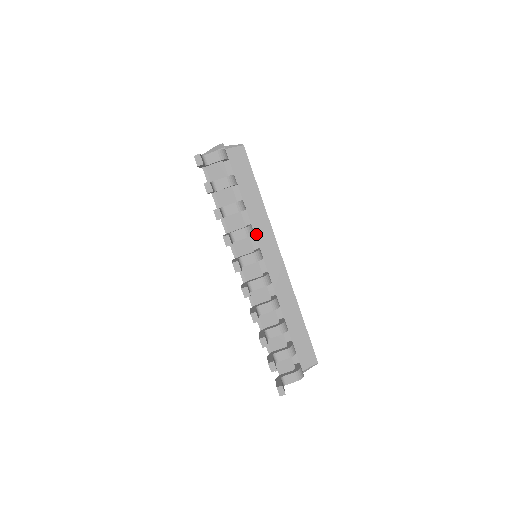
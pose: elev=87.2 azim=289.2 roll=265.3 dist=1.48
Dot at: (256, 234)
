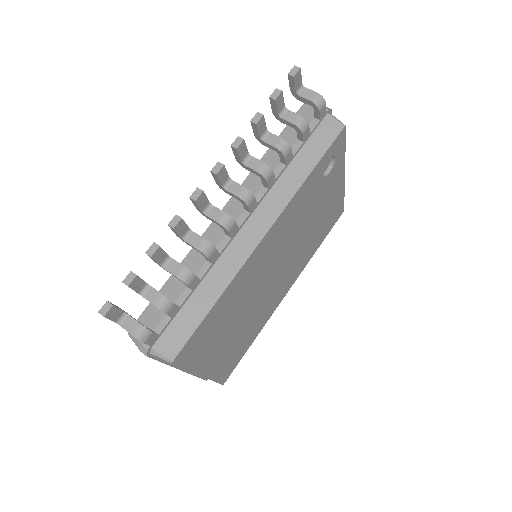
Dot at: (270, 193)
